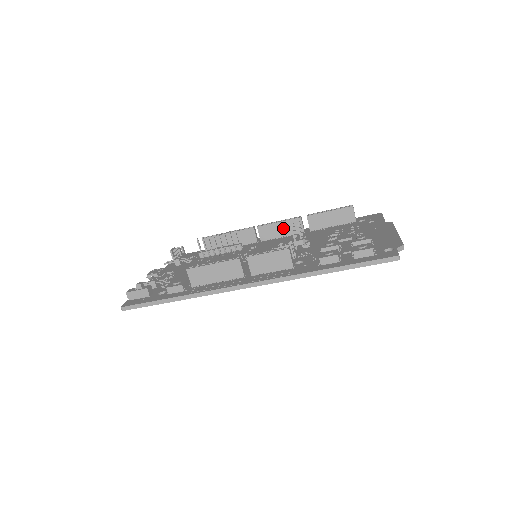
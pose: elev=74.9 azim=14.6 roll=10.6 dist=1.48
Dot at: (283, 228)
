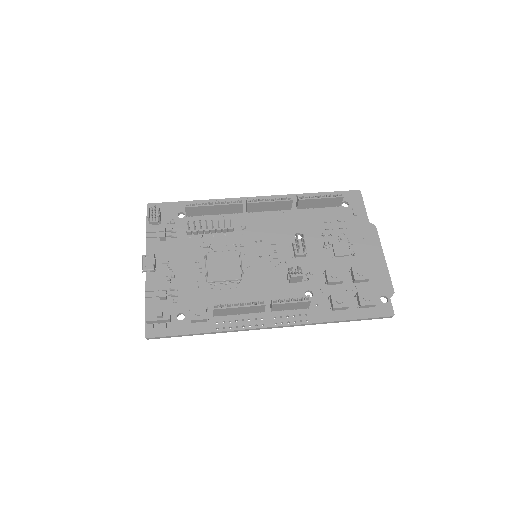
Dot at: (272, 206)
